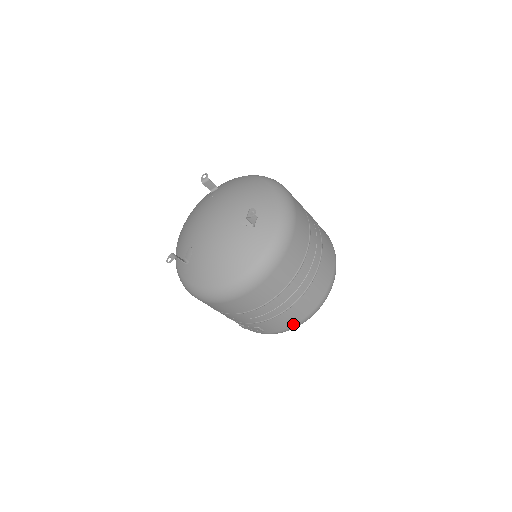
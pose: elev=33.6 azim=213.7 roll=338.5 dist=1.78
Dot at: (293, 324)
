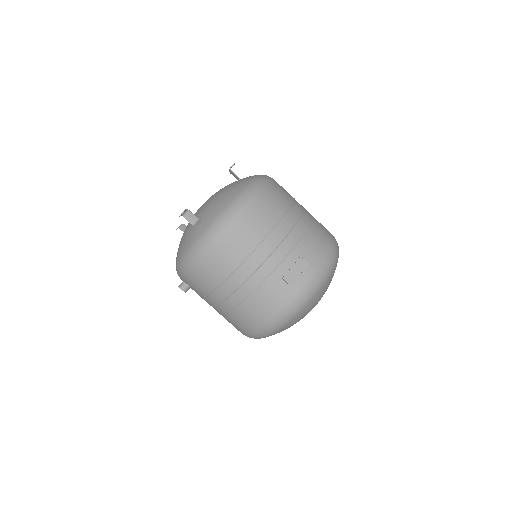
Dot at: (327, 247)
